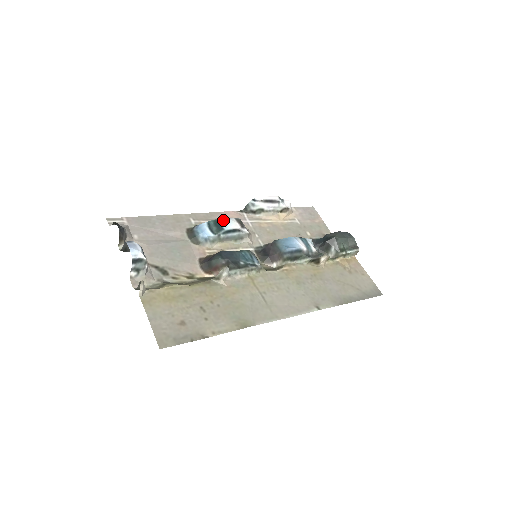
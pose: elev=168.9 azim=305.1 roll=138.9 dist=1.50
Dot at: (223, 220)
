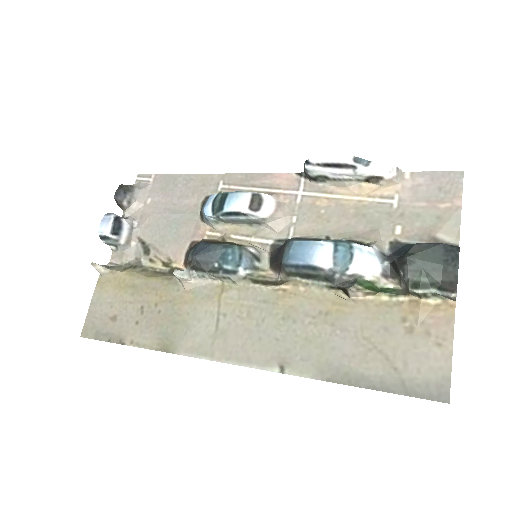
Dot at: (232, 195)
